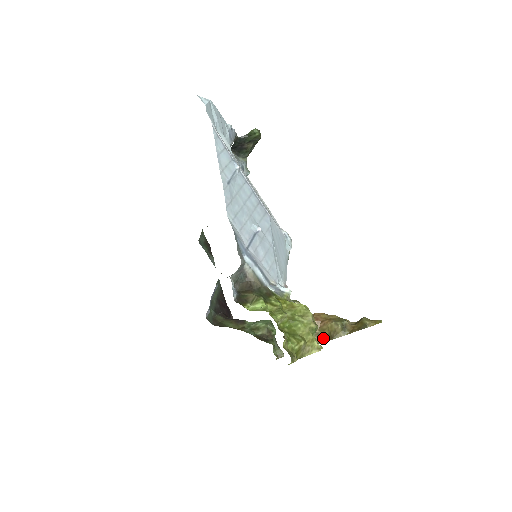
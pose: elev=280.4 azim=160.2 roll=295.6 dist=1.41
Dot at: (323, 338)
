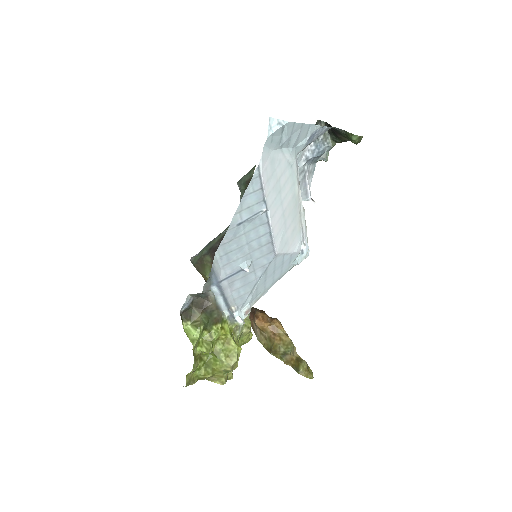
Dot at: (266, 344)
